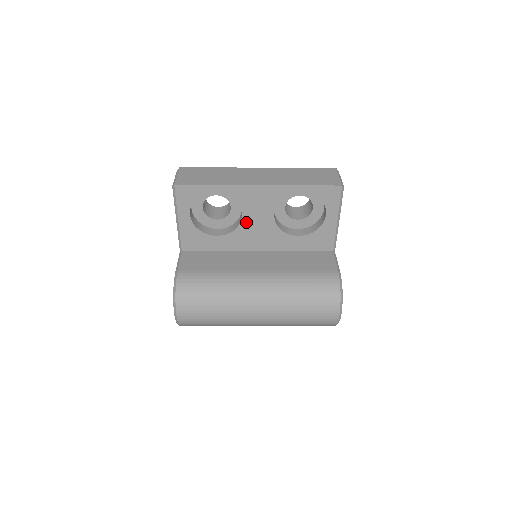
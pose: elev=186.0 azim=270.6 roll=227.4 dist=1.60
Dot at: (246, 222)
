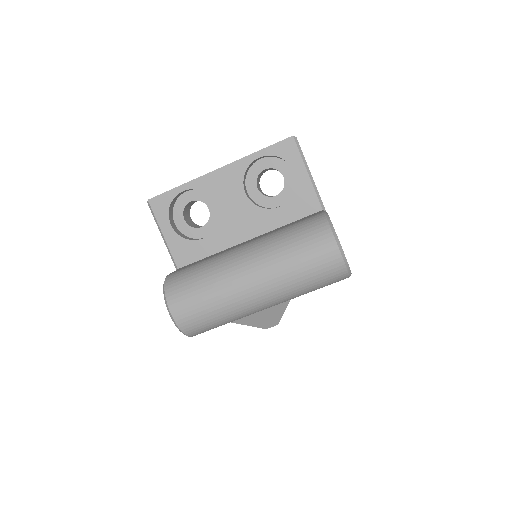
Dot at: (223, 212)
